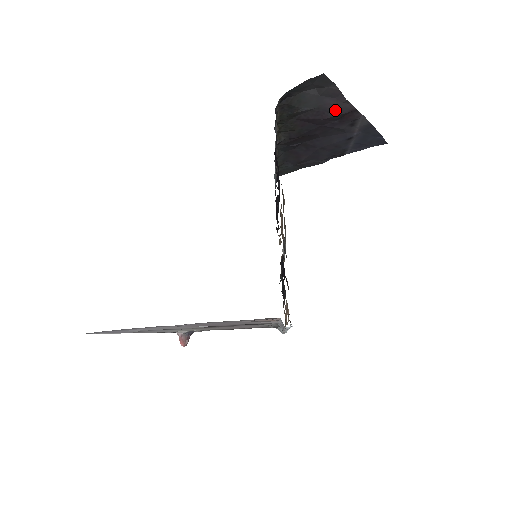
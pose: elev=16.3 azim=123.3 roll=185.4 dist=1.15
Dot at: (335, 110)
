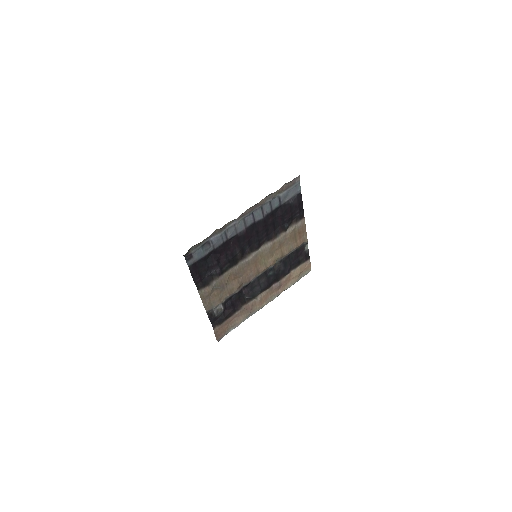
Dot at: occluded
